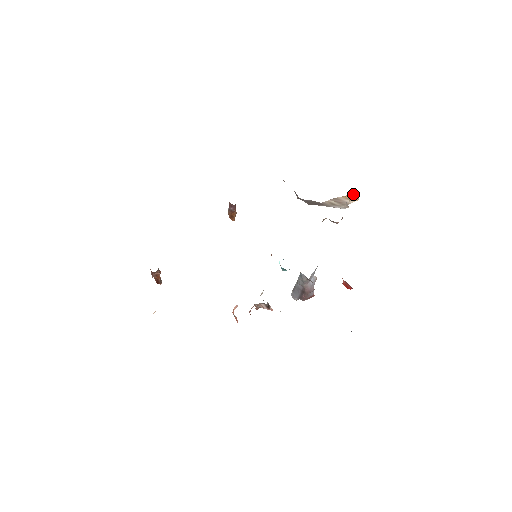
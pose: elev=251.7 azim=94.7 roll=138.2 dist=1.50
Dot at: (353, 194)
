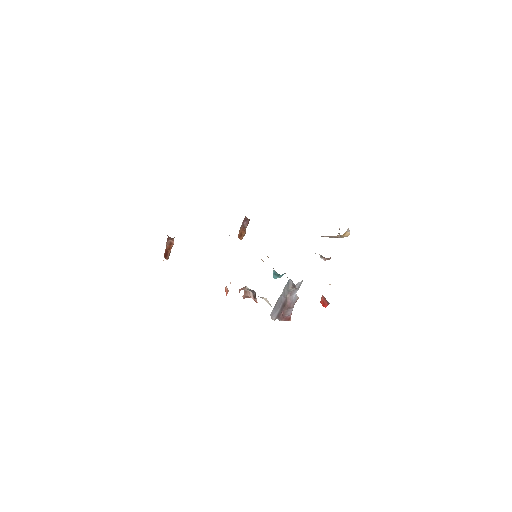
Dot at: (345, 234)
